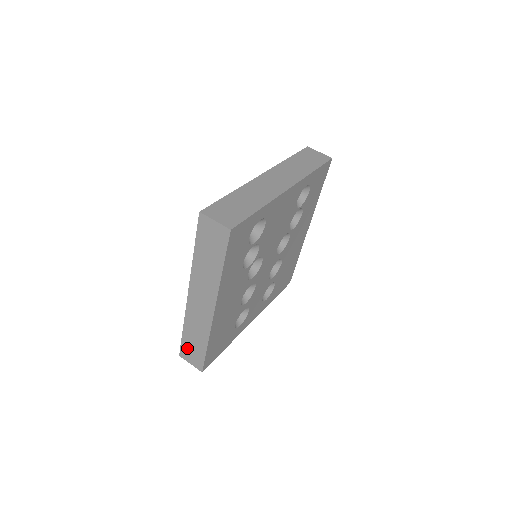
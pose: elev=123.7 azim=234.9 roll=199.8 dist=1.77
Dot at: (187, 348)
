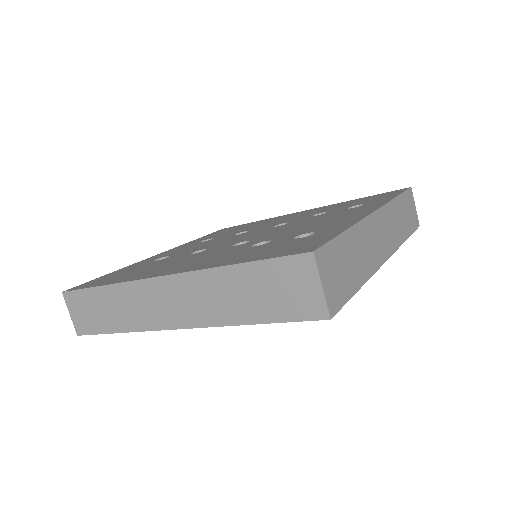
Dot at: (85, 301)
